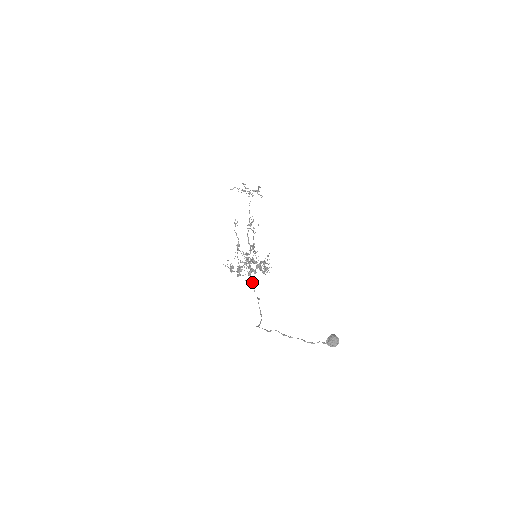
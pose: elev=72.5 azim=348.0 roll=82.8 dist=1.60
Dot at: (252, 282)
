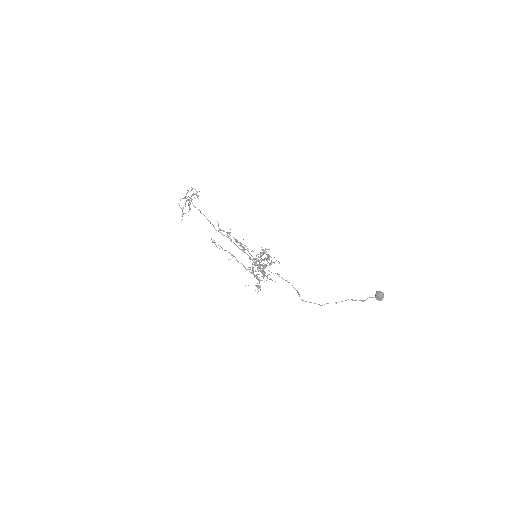
Dot at: occluded
